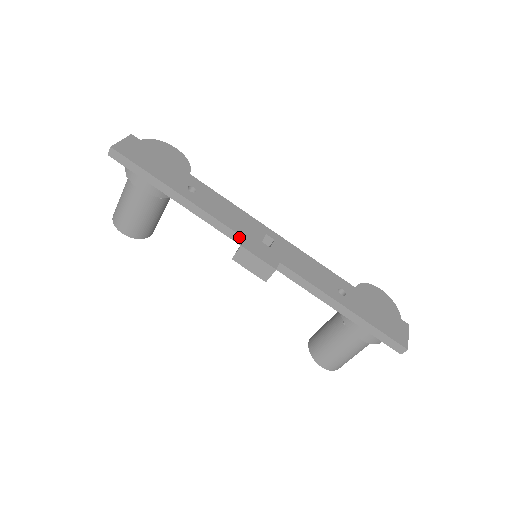
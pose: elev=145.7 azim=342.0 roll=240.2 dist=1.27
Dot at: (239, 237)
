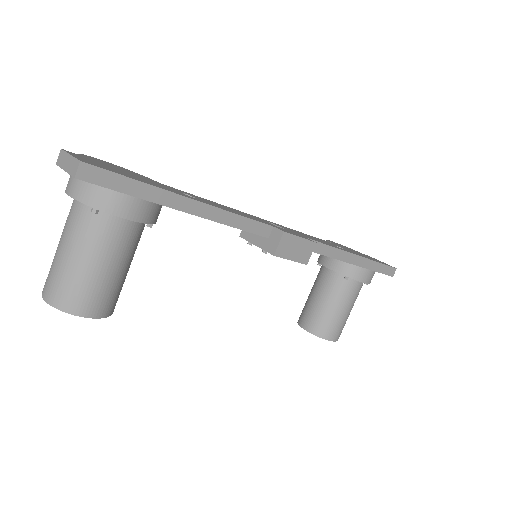
Dot at: (267, 228)
